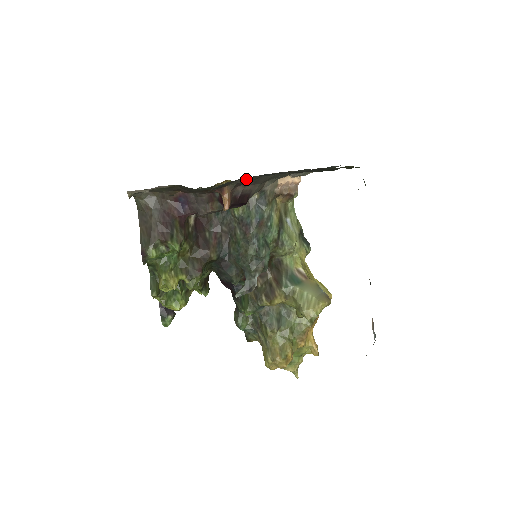
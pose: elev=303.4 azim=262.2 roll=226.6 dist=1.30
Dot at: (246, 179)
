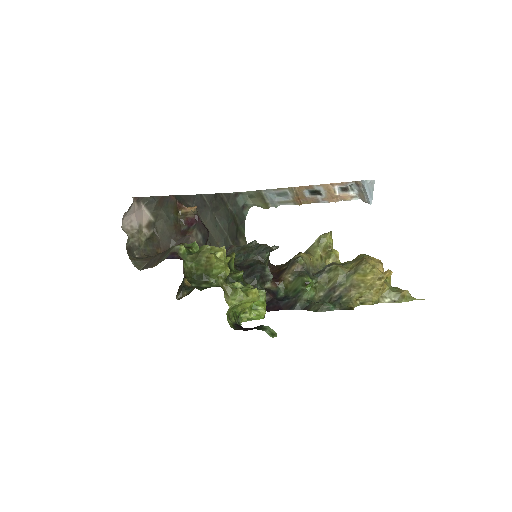
Dot at: occluded
